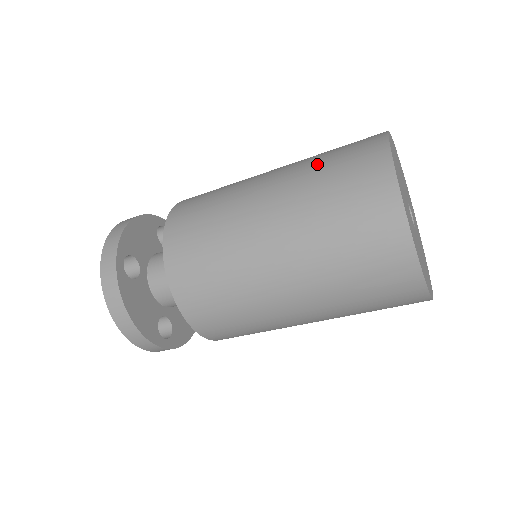
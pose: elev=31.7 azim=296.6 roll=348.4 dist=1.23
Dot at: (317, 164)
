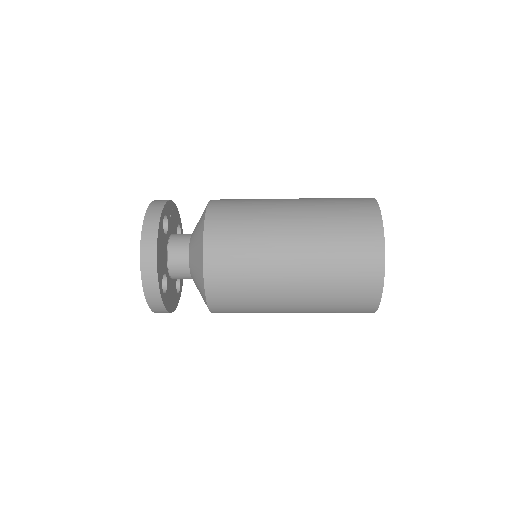
Dot at: (333, 266)
